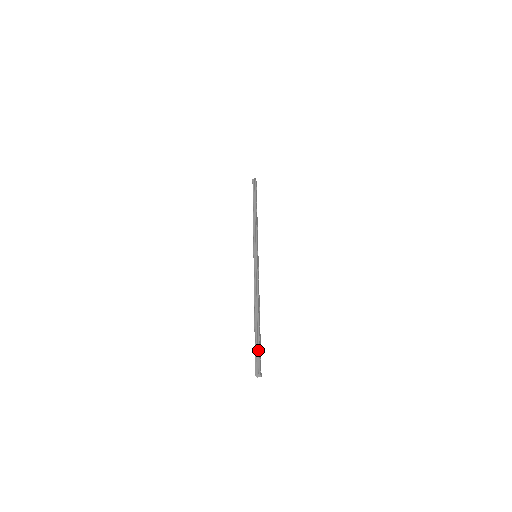
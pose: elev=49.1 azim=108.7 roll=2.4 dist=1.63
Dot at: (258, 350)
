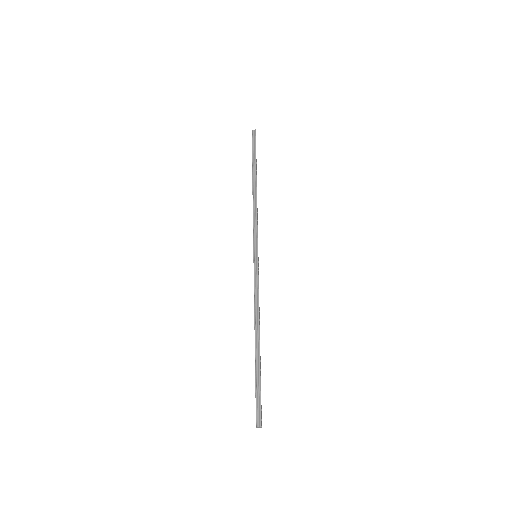
Dot at: (260, 395)
